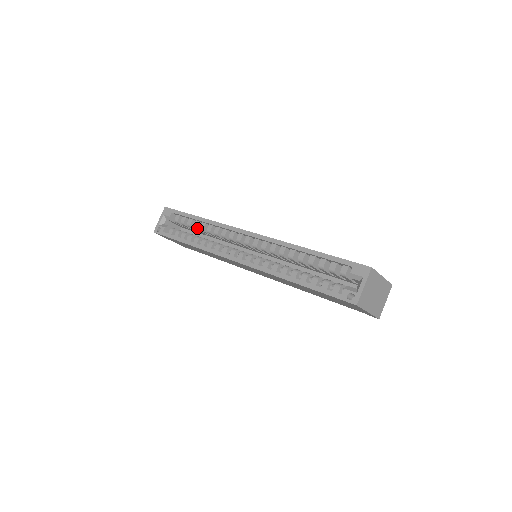
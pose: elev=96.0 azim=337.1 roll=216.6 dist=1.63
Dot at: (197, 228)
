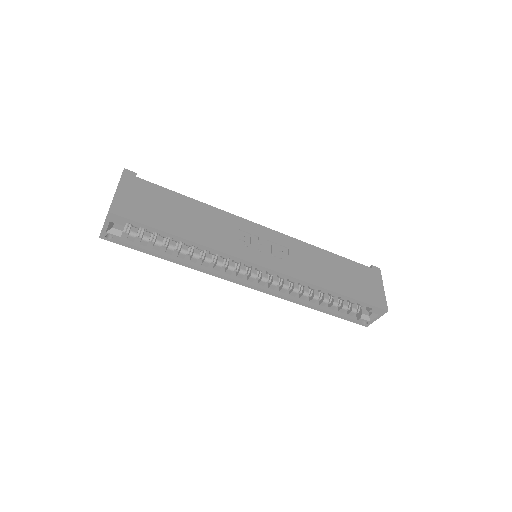
Dot at: (178, 242)
